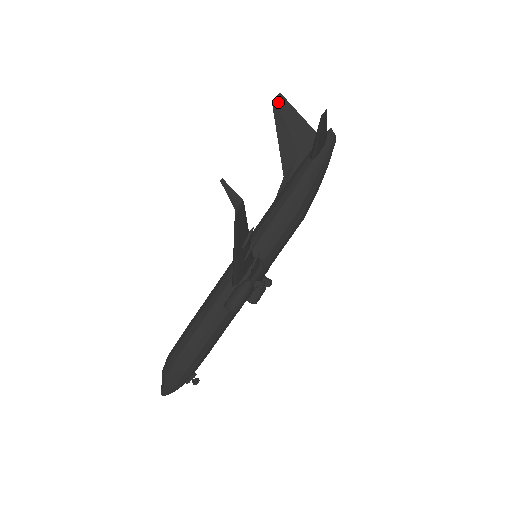
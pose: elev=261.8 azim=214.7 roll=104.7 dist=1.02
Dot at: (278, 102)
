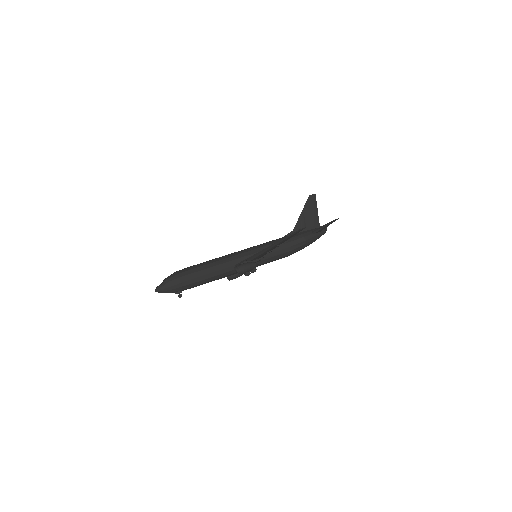
Dot at: (312, 197)
